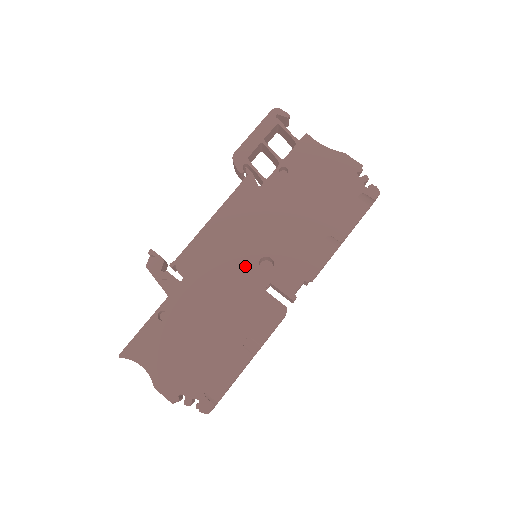
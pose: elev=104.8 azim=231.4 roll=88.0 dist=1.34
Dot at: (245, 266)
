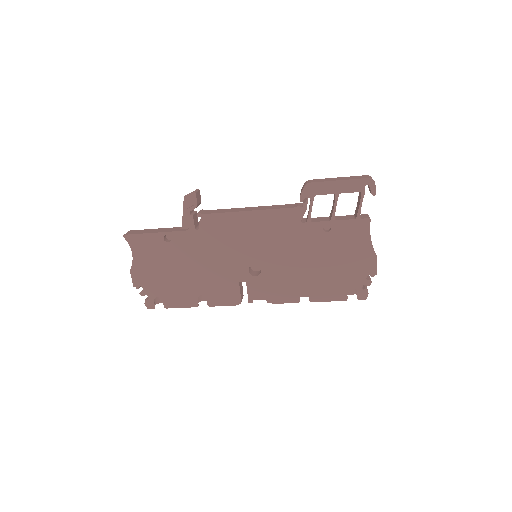
Dot at: (242, 259)
